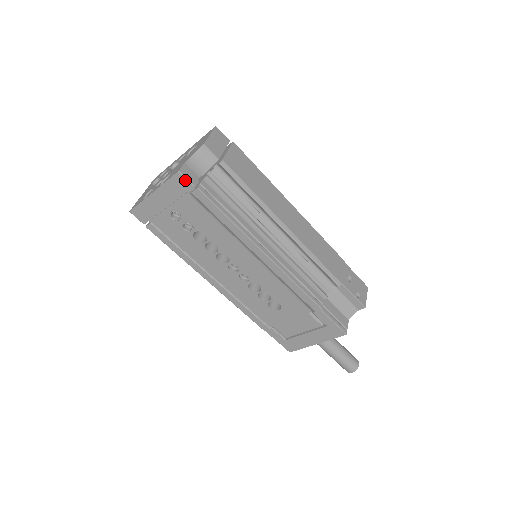
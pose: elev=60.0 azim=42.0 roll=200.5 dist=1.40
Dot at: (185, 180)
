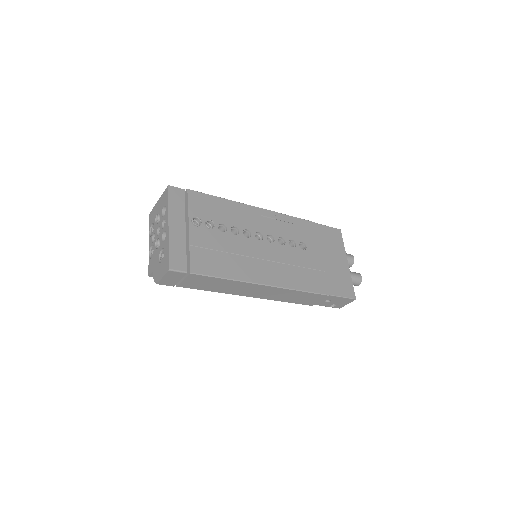
Dot at: occluded
